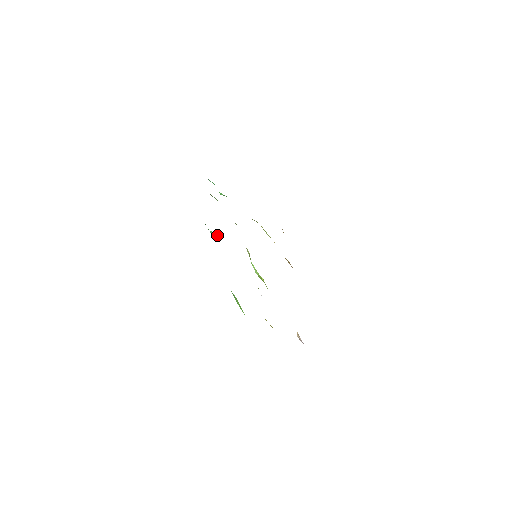
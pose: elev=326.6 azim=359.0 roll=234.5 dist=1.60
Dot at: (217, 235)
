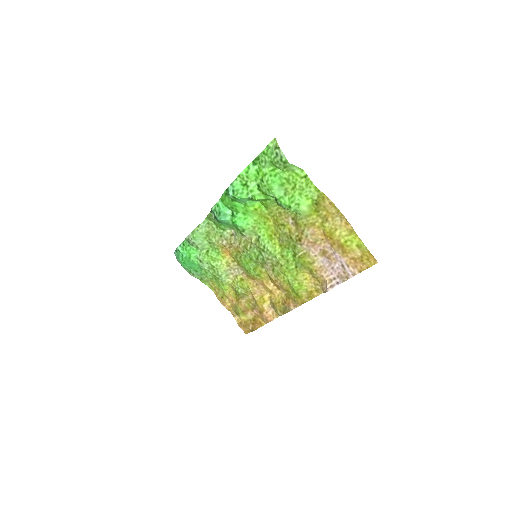
Dot at: (229, 214)
